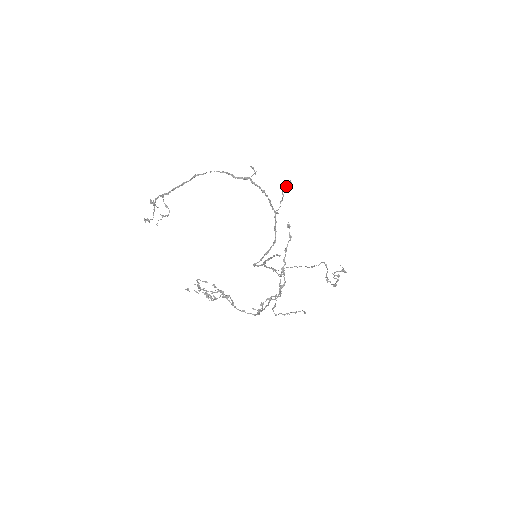
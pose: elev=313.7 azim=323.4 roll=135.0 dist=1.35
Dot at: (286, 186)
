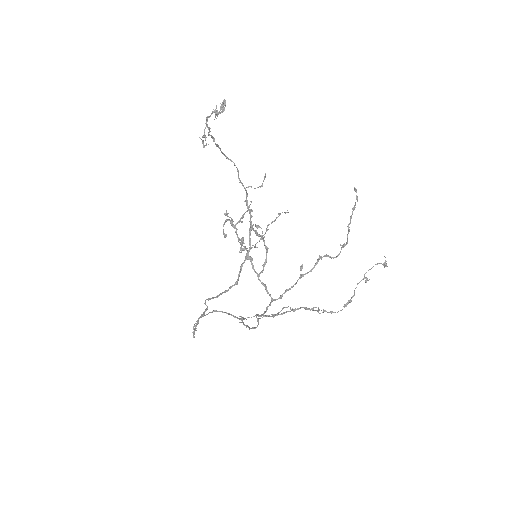
Dot at: (273, 221)
